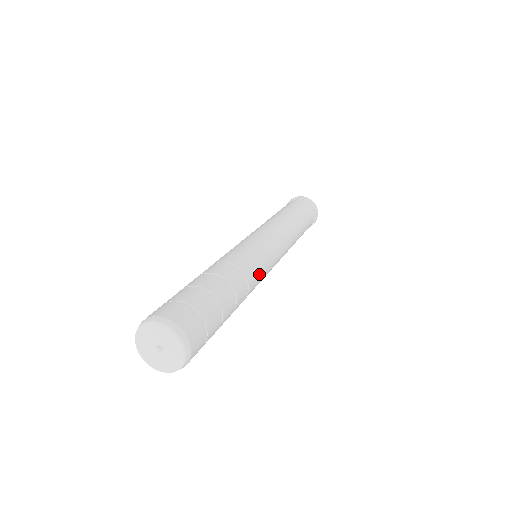
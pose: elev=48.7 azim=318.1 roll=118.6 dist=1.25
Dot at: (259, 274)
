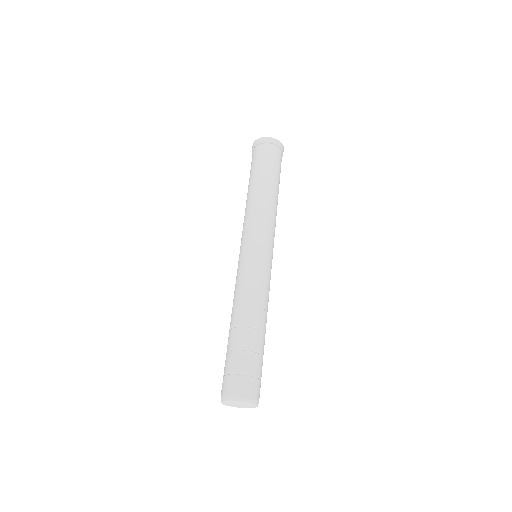
Dot at: (267, 288)
